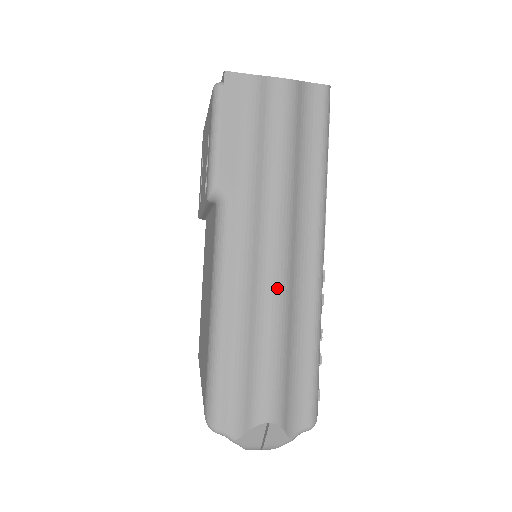
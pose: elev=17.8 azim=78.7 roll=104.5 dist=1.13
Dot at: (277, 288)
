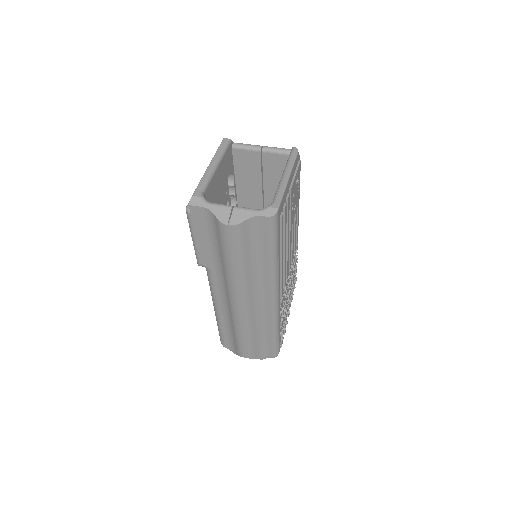
Dot at: (242, 319)
